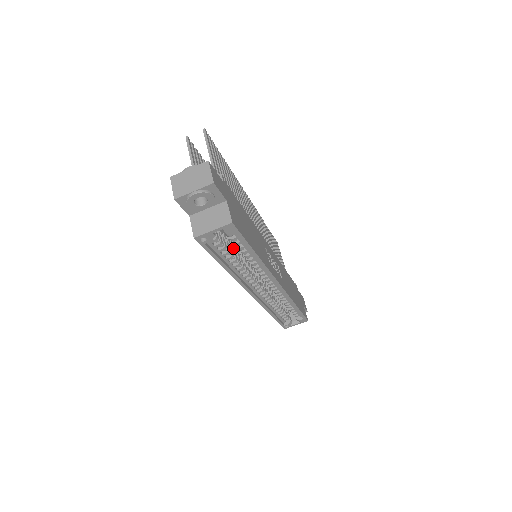
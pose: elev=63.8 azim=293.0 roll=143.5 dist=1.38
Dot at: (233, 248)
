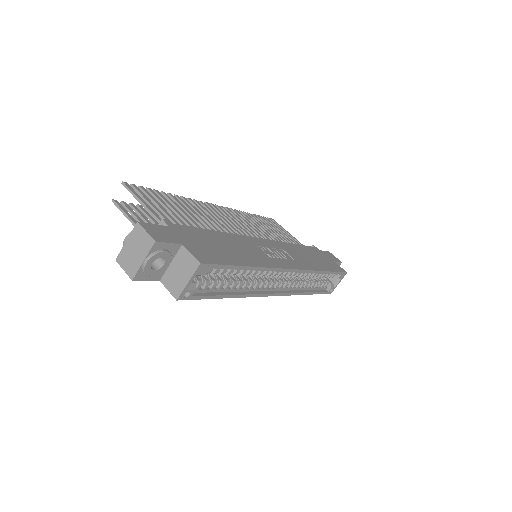
Dot at: occluded
